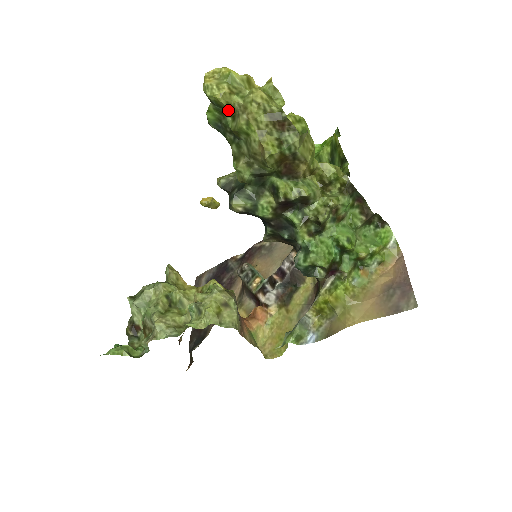
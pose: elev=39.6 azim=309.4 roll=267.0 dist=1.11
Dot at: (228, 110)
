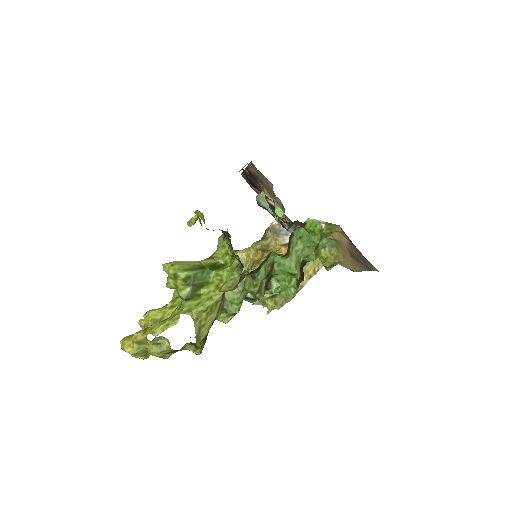
Dot at: occluded
